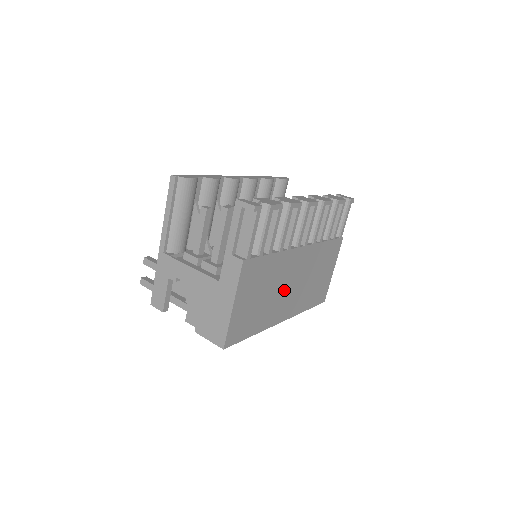
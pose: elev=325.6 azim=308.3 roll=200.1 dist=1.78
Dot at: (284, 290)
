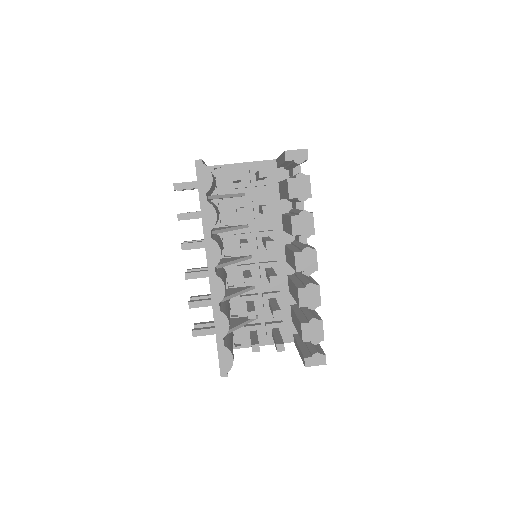
Dot at: occluded
